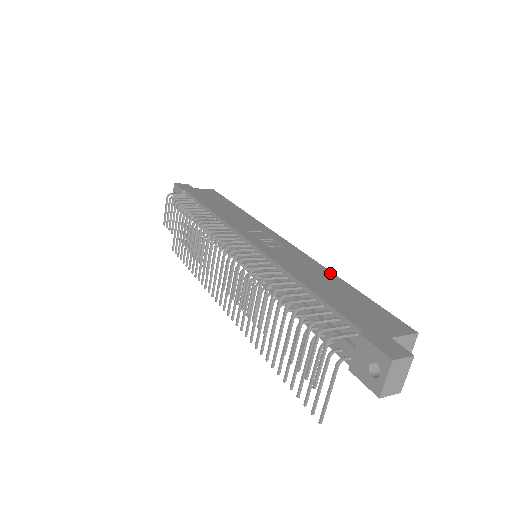
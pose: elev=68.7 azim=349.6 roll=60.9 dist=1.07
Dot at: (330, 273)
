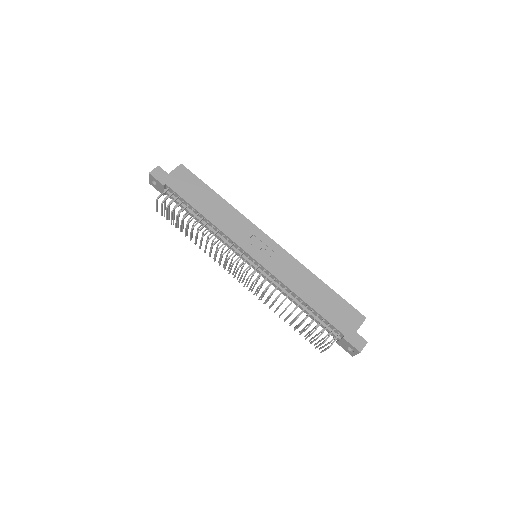
Dot at: (312, 275)
